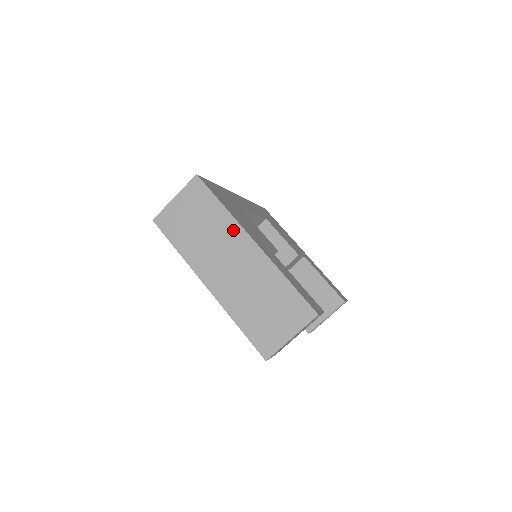
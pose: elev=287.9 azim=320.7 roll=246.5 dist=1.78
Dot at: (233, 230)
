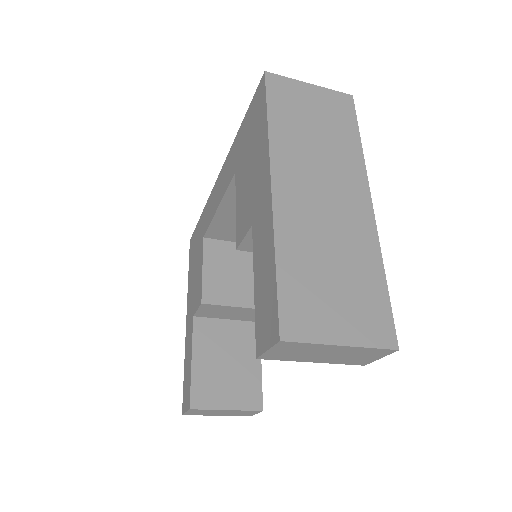
Dot at: (355, 170)
